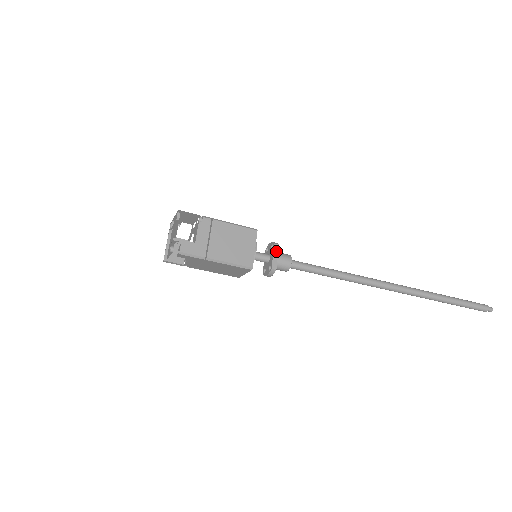
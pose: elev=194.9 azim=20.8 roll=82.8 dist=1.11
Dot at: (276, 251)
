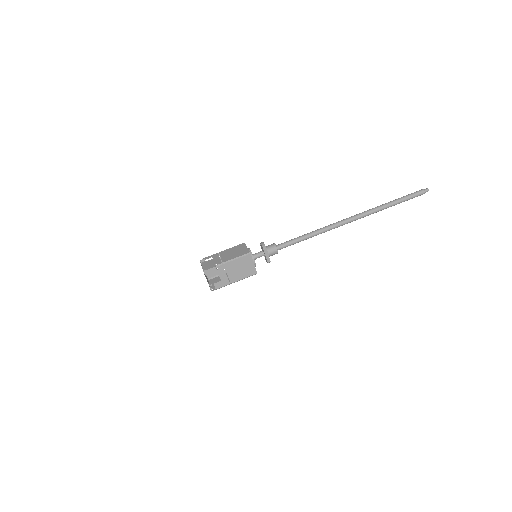
Dot at: (266, 252)
